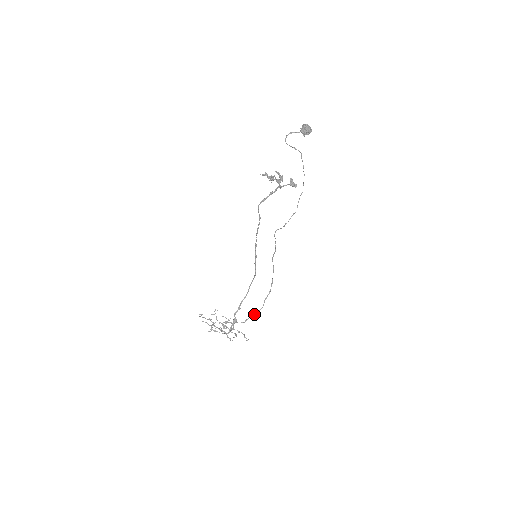
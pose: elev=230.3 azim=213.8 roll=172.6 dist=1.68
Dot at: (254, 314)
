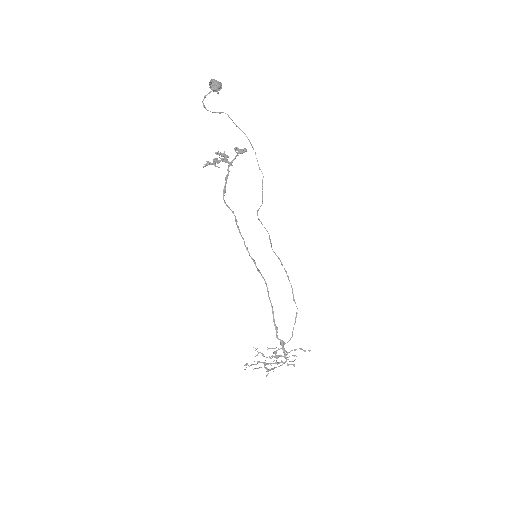
Dot at: occluded
